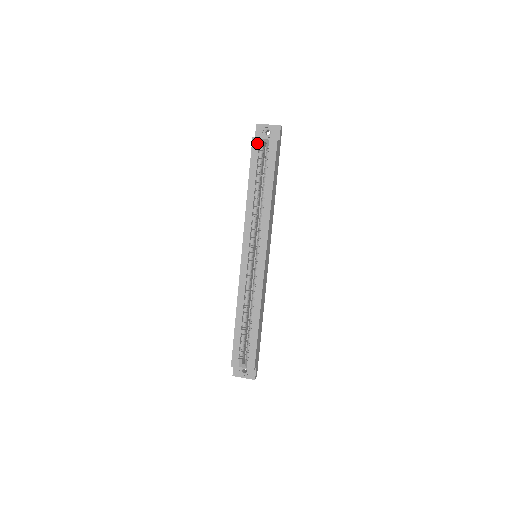
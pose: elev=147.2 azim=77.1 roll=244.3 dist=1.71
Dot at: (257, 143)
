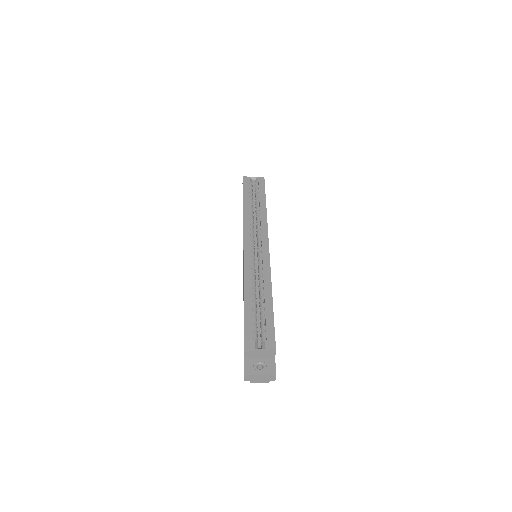
Dot at: (247, 179)
